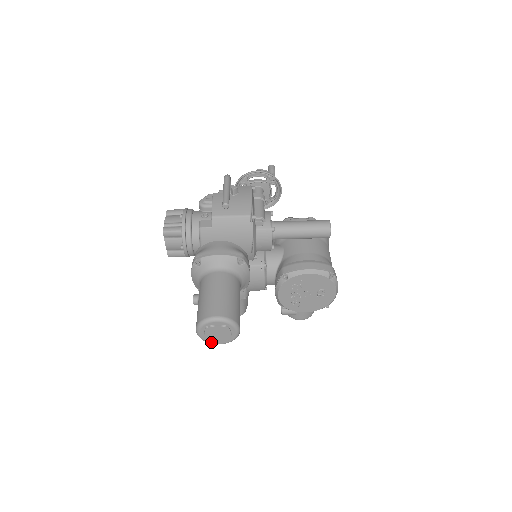
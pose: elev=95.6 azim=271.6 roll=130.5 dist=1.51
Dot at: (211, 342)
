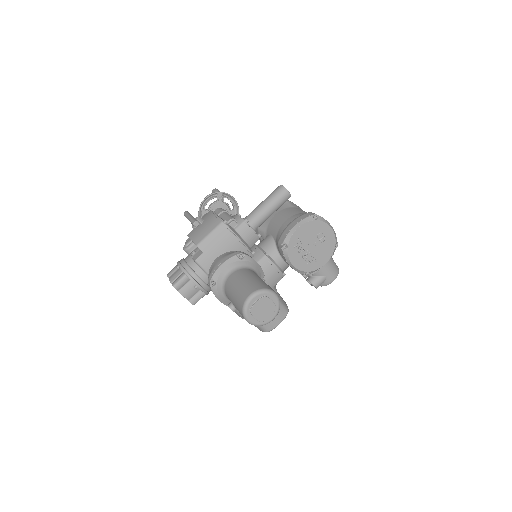
Dot at: (265, 322)
